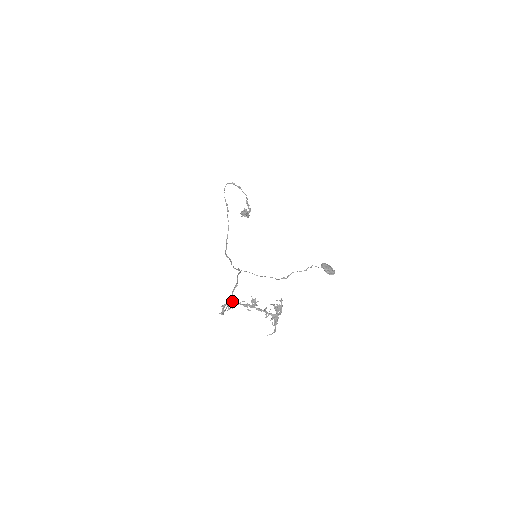
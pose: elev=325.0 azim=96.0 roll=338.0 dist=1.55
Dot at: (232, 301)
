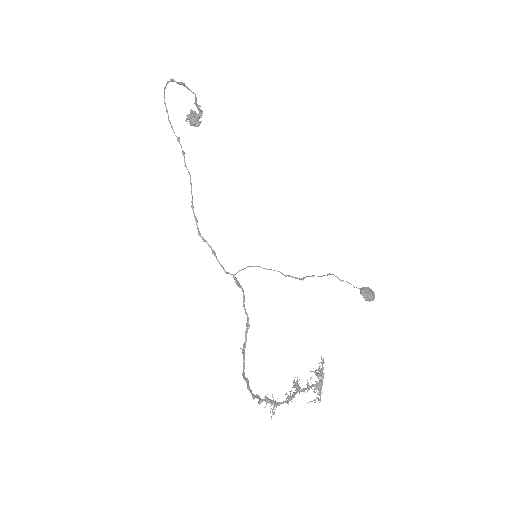
Dot at: (276, 404)
